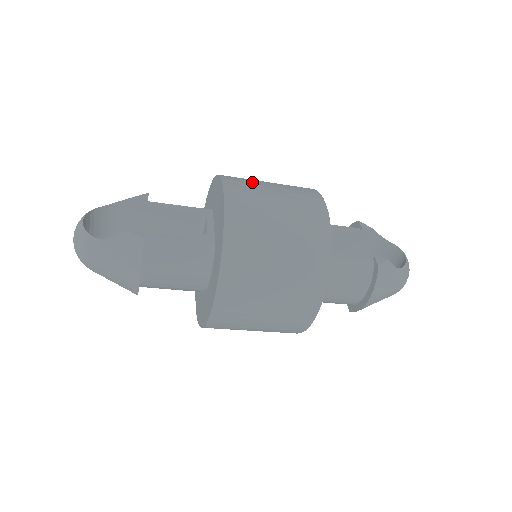
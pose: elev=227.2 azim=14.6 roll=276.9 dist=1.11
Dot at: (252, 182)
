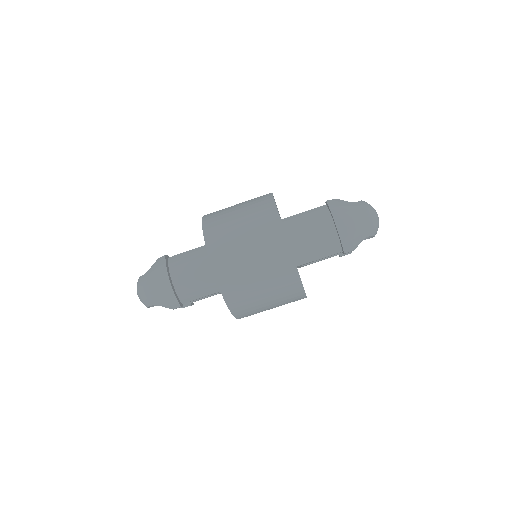
Dot at: occluded
